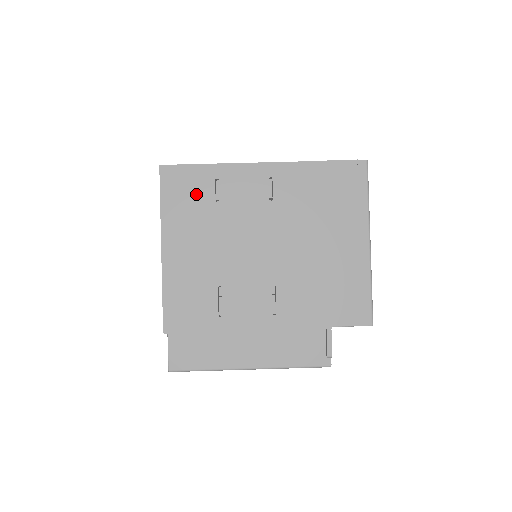
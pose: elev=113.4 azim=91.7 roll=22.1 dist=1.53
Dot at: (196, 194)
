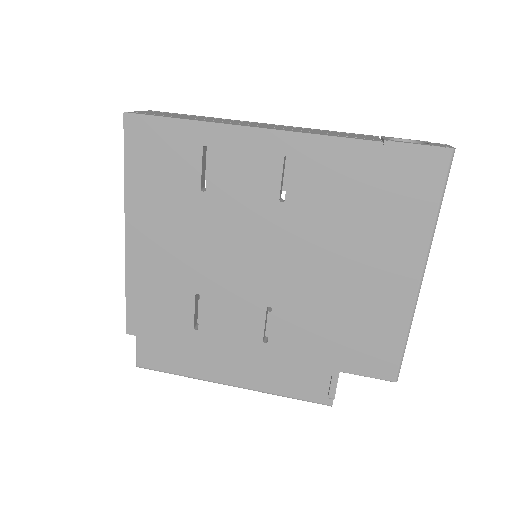
Dot at: (174, 165)
